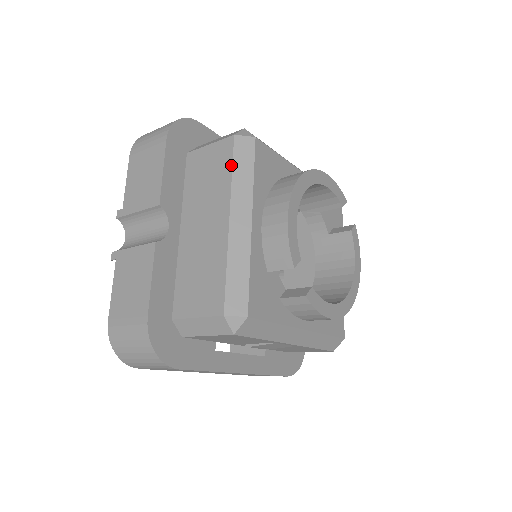
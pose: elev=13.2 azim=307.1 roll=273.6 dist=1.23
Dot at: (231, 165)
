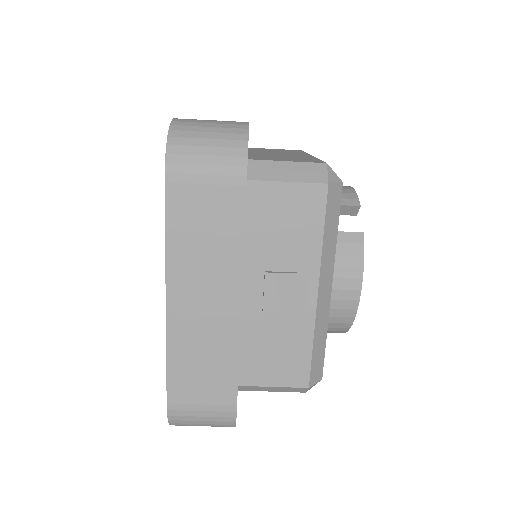
Dot at: occluded
